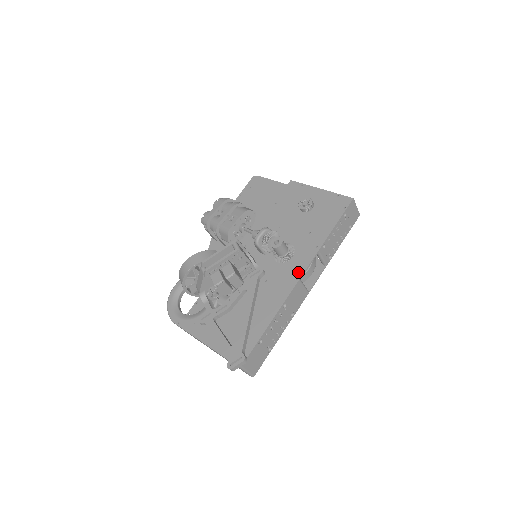
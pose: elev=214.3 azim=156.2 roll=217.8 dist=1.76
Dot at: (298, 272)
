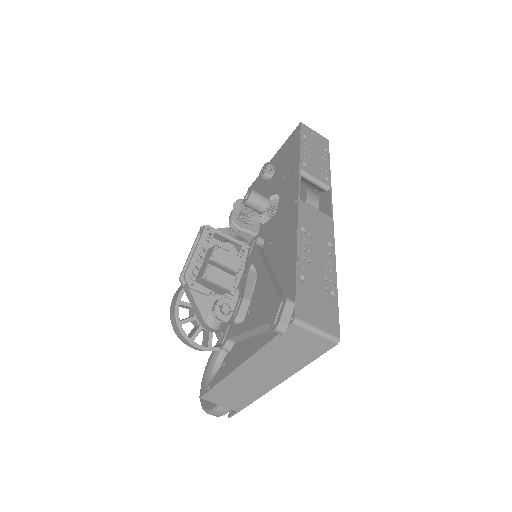
Dot at: (293, 198)
